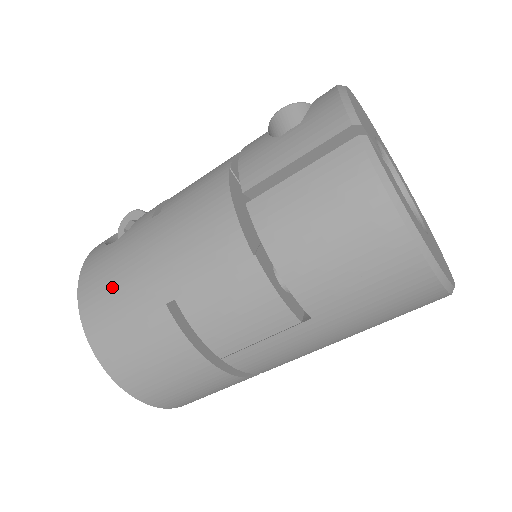
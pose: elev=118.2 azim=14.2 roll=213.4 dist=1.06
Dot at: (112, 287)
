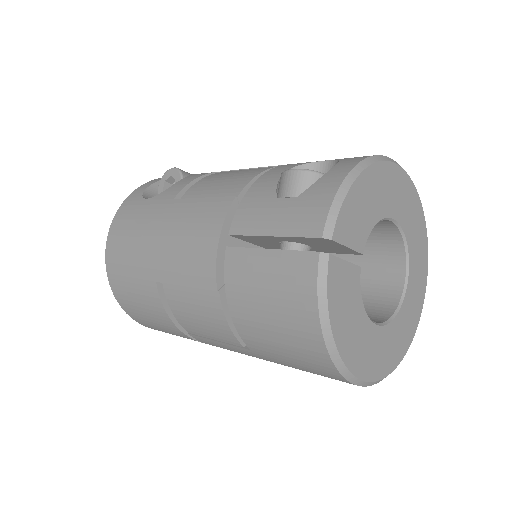
Dot at: (129, 243)
